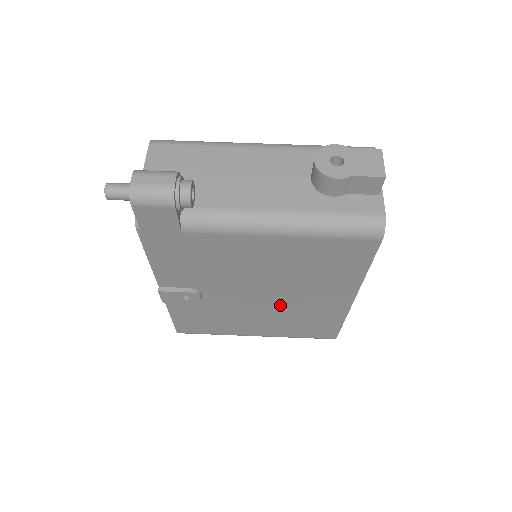
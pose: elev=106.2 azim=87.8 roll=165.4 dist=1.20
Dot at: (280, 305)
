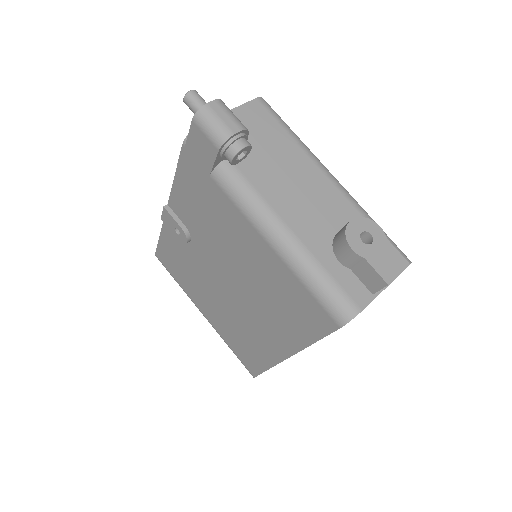
Dot at: (235, 306)
